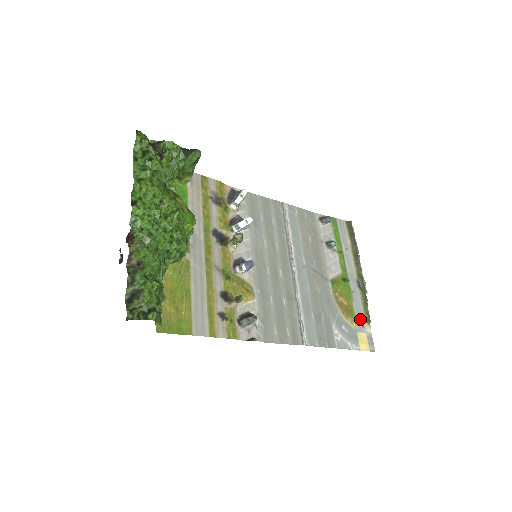
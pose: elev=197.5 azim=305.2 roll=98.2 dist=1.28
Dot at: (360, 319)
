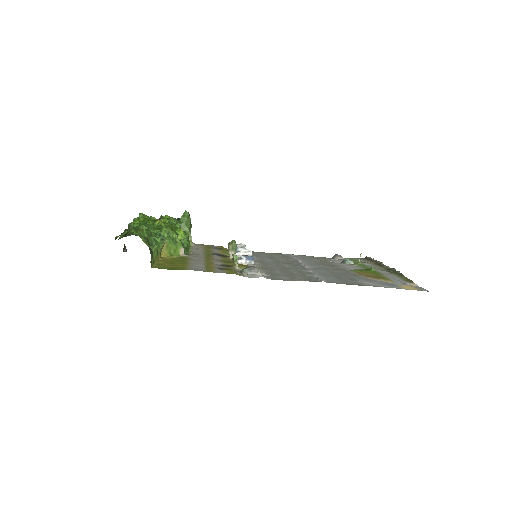
Dot at: (398, 281)
